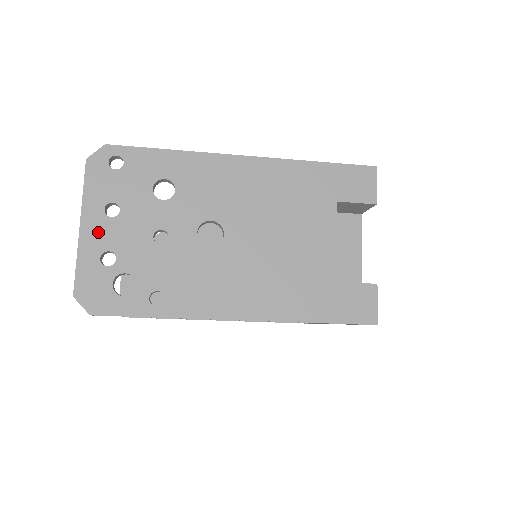
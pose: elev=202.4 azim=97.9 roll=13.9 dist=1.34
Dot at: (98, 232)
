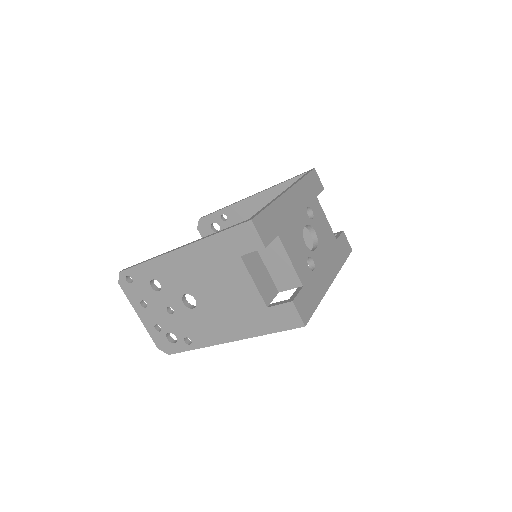
Dot at: (146, 317)
